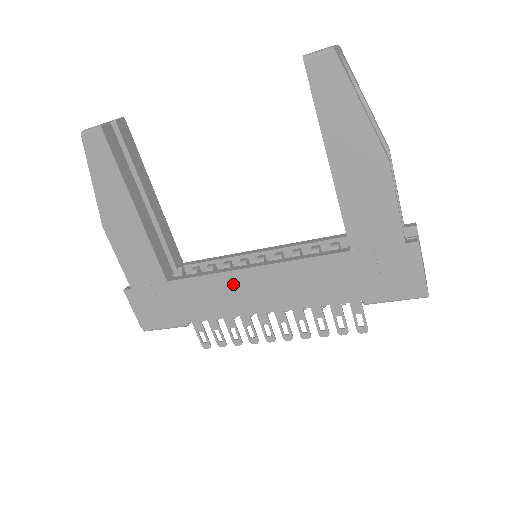
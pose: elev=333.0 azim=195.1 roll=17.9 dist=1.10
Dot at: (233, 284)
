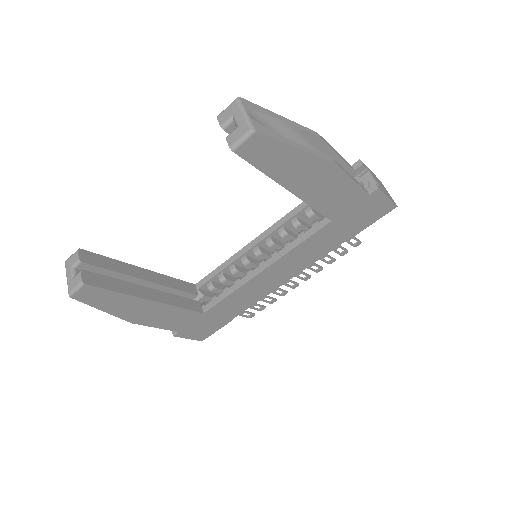
Dot at: (254, 285)
